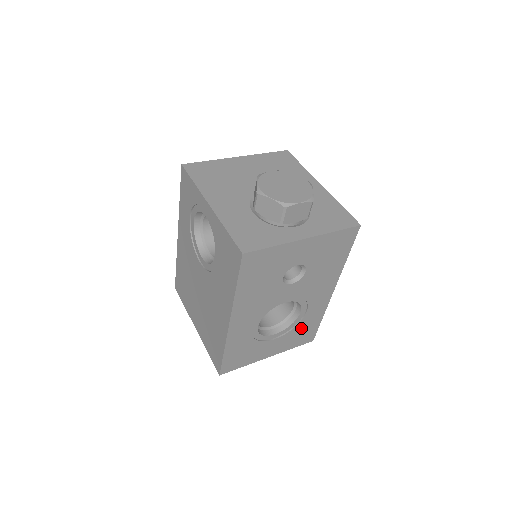
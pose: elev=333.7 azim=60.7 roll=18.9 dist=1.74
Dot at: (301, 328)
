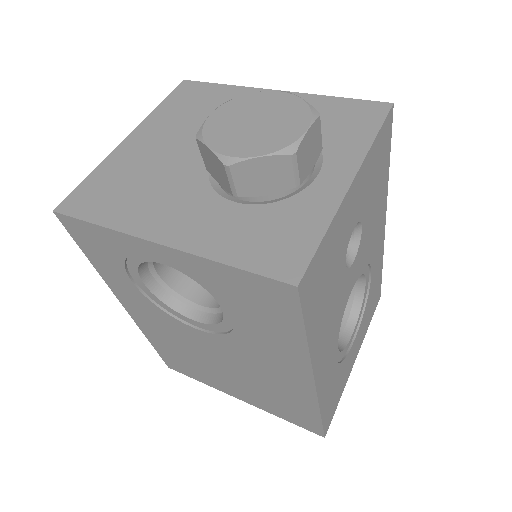
Dot at: (370, 298)
